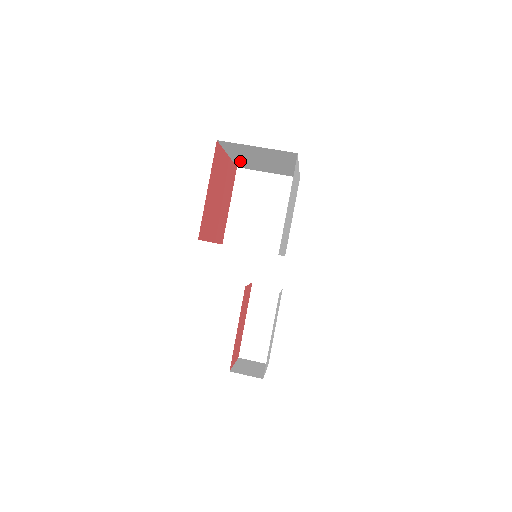
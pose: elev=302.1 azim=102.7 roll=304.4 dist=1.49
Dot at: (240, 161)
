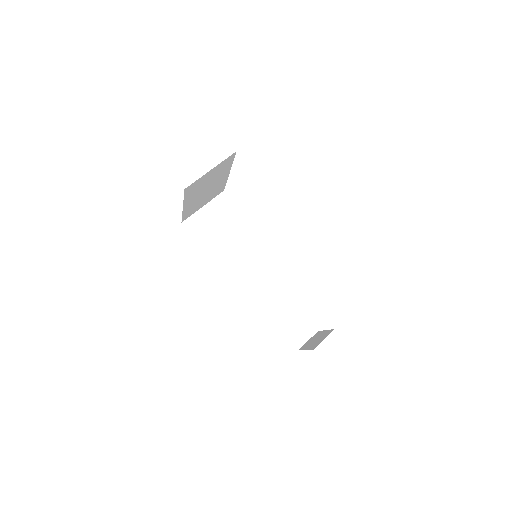
Dot at: (188, 209)
